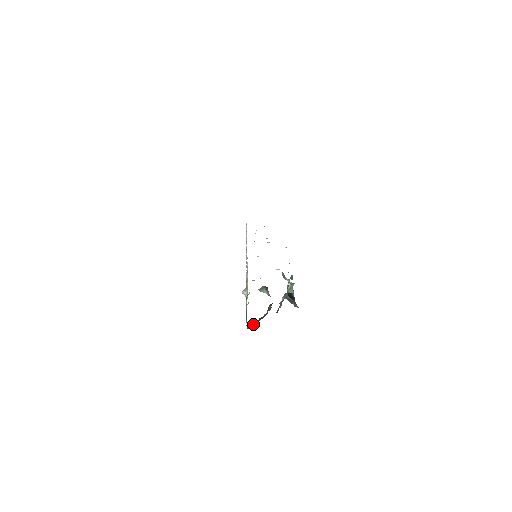
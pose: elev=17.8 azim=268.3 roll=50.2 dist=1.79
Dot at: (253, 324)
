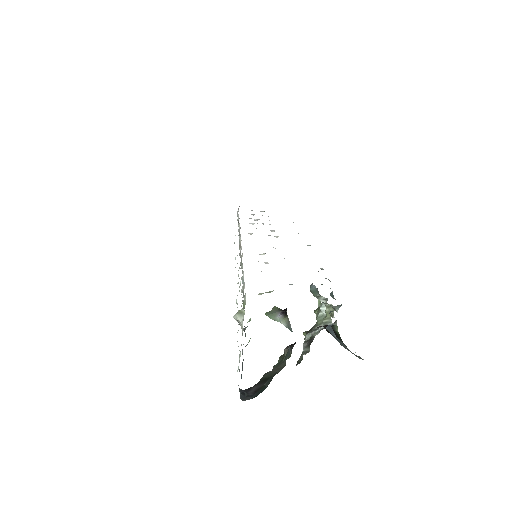
Dot at: (253, 387)
